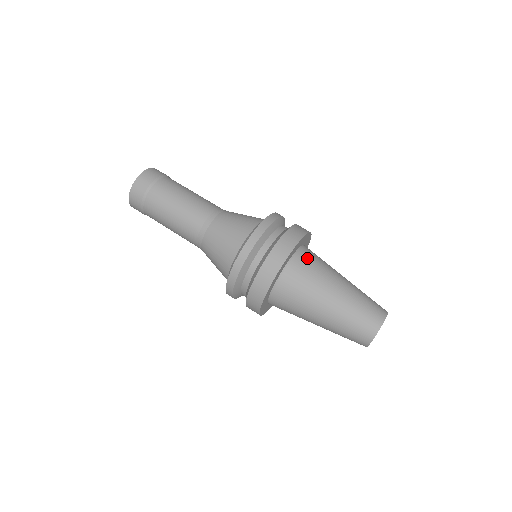
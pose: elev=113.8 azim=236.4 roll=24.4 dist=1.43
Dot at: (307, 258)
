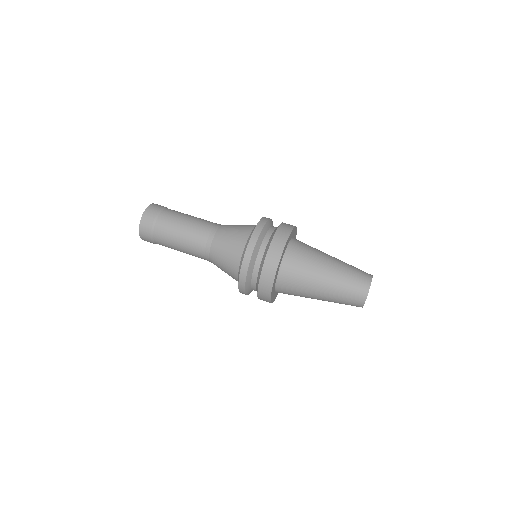
Dot at: (299, 246)
